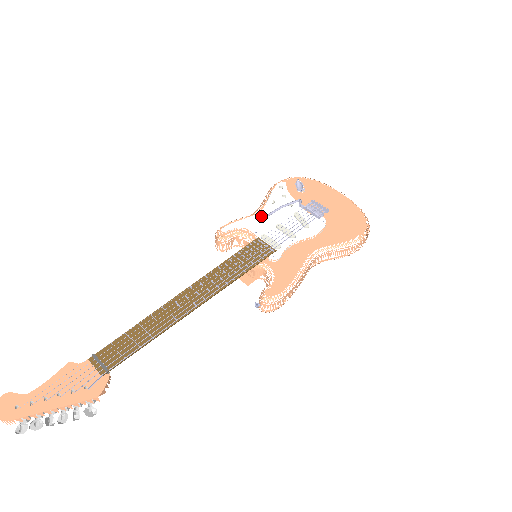
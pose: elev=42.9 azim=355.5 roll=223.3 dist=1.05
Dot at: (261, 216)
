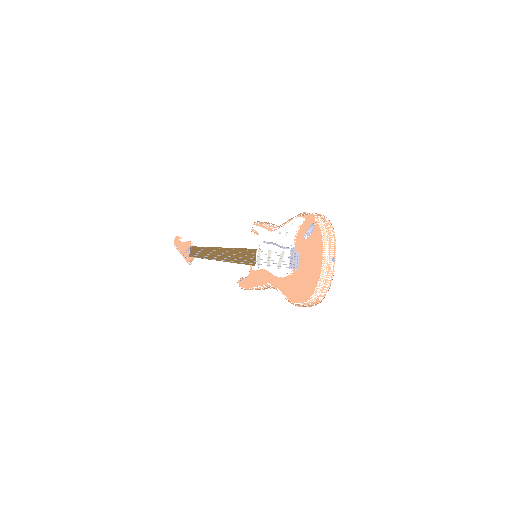
Dot at: (270, 235)
